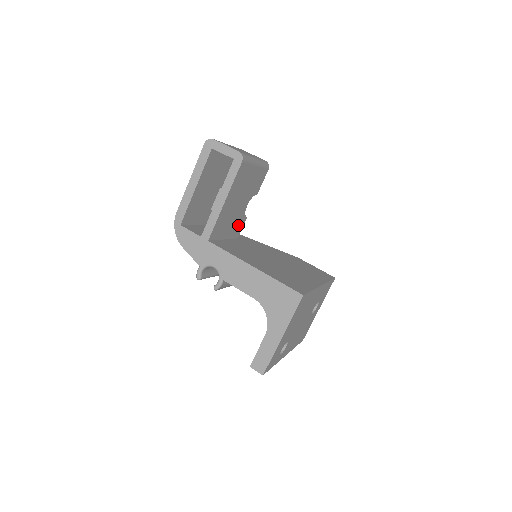
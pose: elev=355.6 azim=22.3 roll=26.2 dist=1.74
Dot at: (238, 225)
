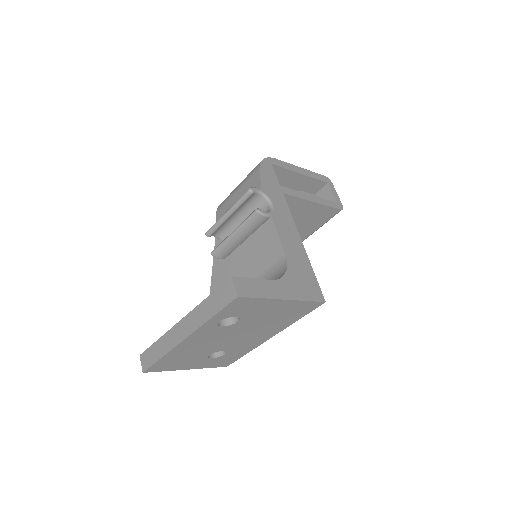
Dot at: occluded
